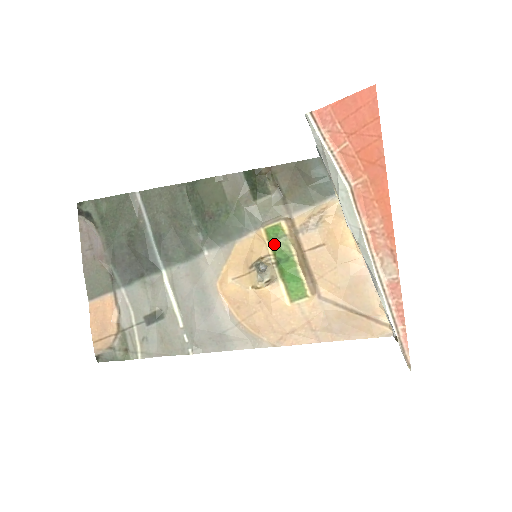
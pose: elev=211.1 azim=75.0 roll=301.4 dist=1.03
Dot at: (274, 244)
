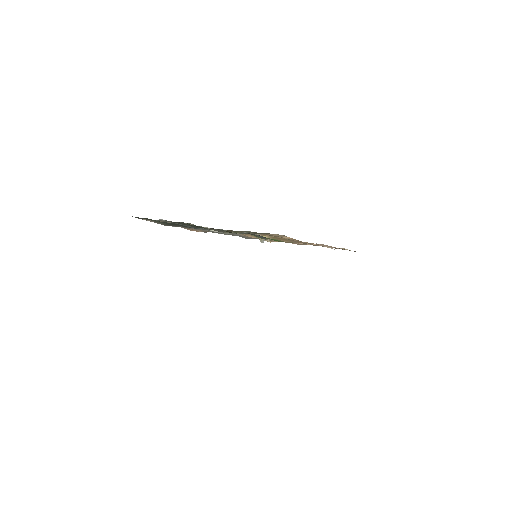
Dot at: occluded
